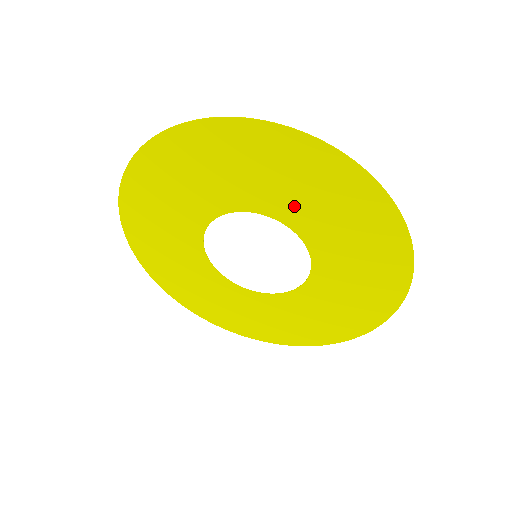
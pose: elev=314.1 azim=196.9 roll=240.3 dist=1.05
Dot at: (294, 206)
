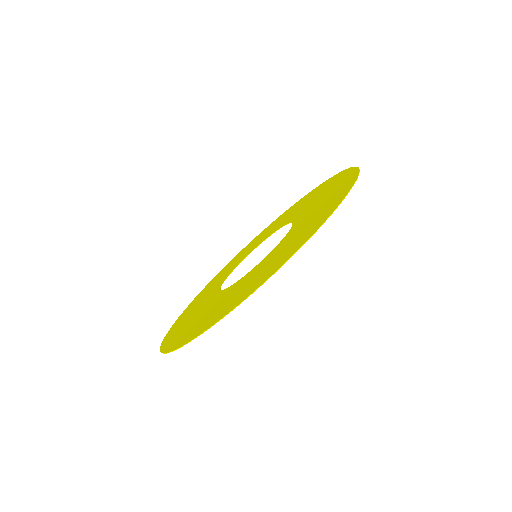
Dot at: (293, 235)
